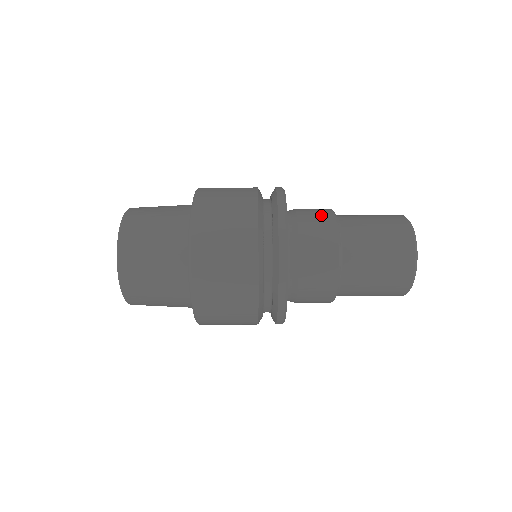
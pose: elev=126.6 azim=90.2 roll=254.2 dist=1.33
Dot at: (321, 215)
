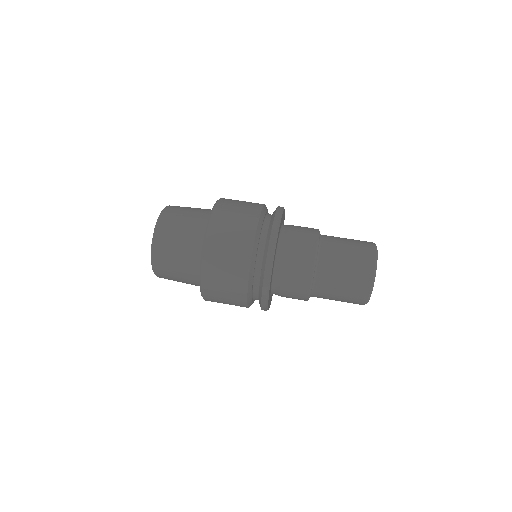
Dot at: (305, 251)
